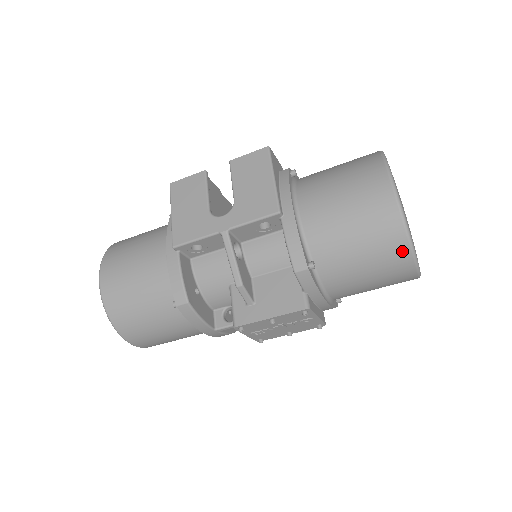
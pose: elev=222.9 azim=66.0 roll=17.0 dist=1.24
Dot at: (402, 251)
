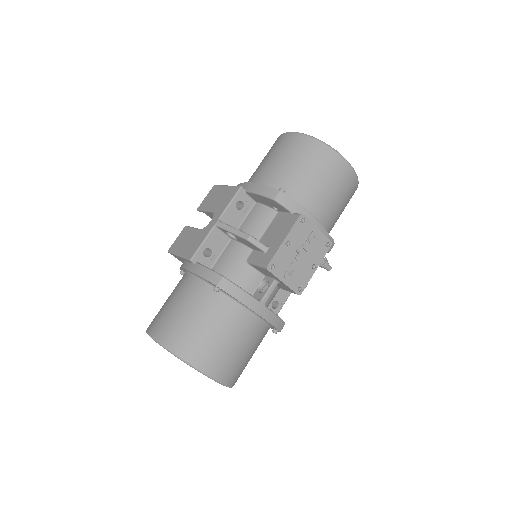
Dot at: (324, 150)
